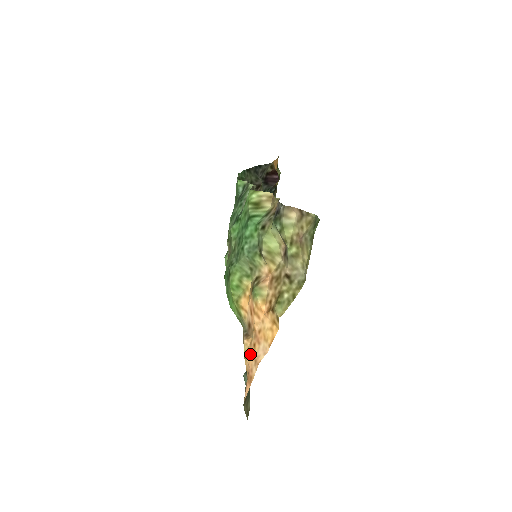
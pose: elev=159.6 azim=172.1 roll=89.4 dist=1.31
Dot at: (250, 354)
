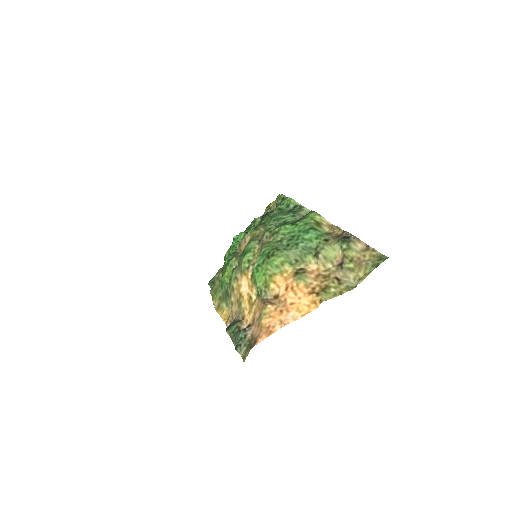
Dot at: (274, 316)
